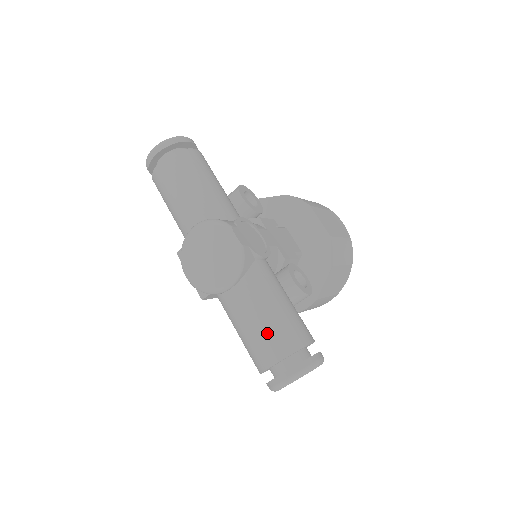
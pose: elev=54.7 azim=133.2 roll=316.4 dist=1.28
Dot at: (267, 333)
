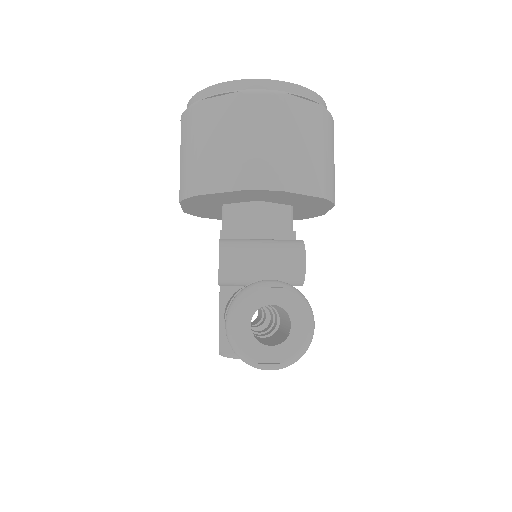
Dot at: occluded
